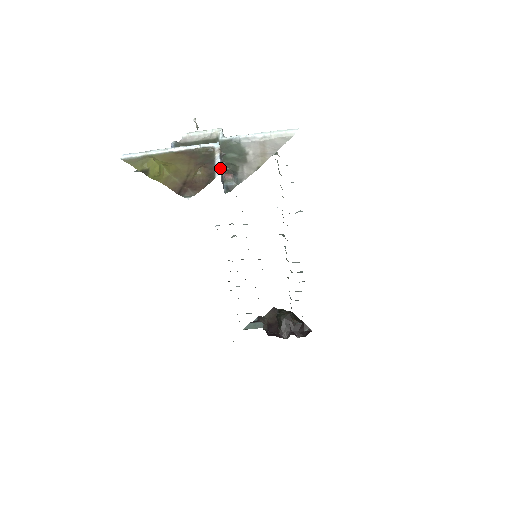
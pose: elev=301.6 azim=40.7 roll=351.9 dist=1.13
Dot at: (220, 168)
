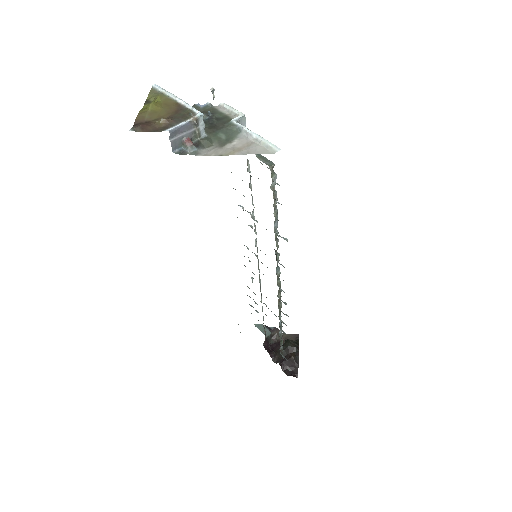
Dot at: (174, 128)
